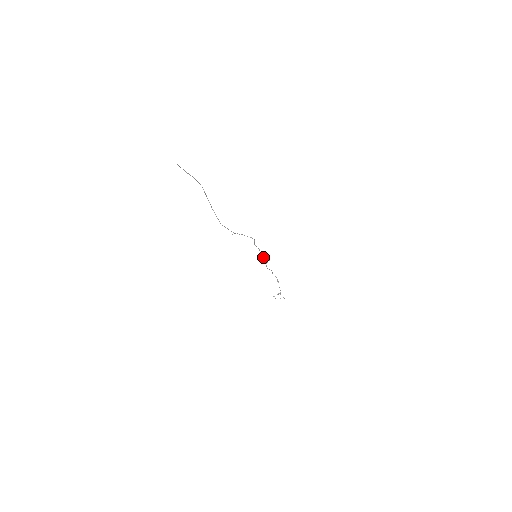
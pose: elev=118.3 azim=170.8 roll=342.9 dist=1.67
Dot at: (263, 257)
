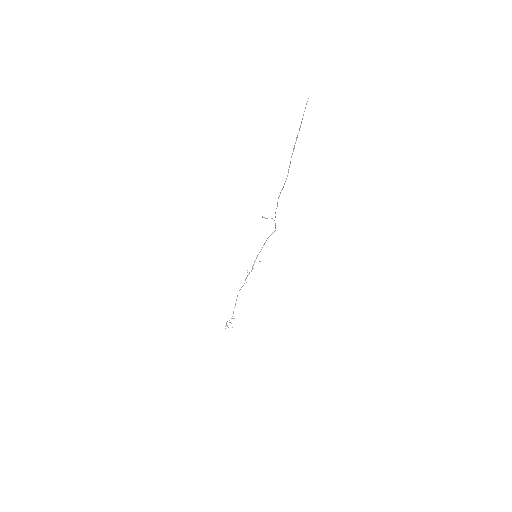
Dot at: (254, 262)
